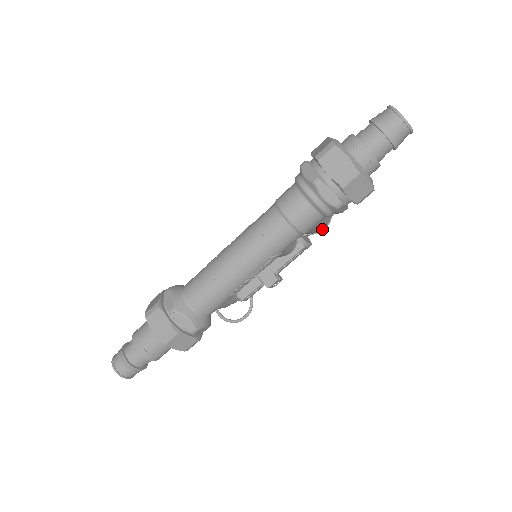
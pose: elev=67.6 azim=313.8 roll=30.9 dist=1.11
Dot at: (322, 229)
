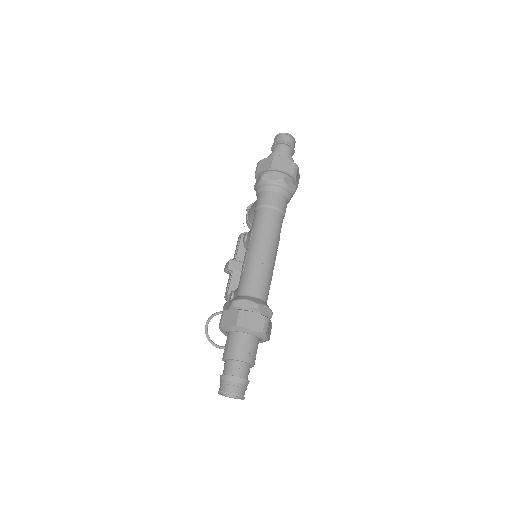
Dot at: occluded
